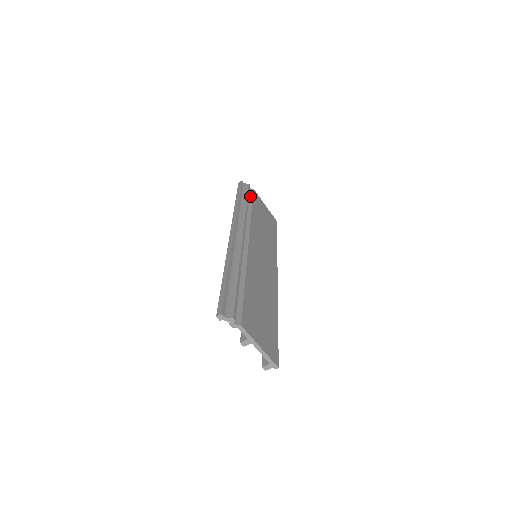
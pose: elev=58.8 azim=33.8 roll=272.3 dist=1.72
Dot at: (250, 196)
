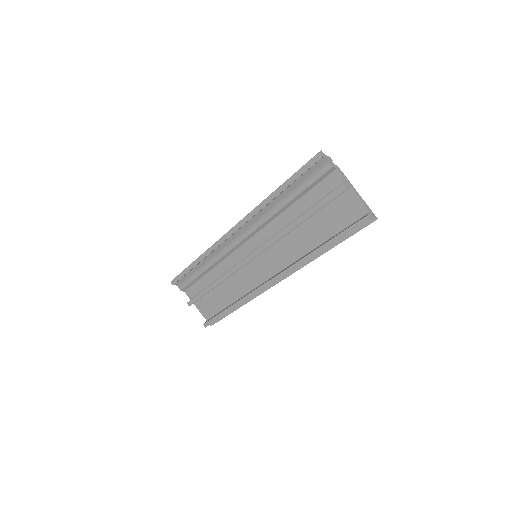
Dot at: occluded
